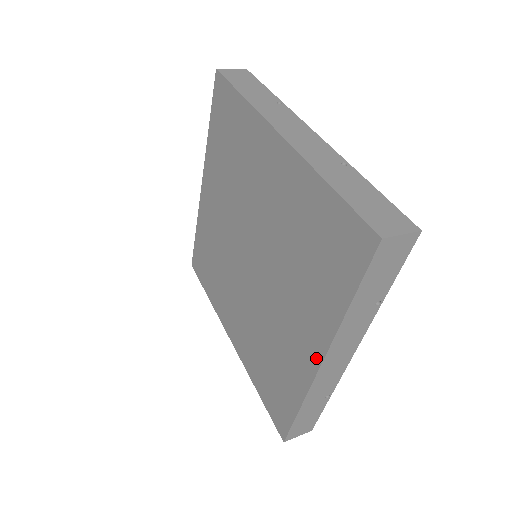
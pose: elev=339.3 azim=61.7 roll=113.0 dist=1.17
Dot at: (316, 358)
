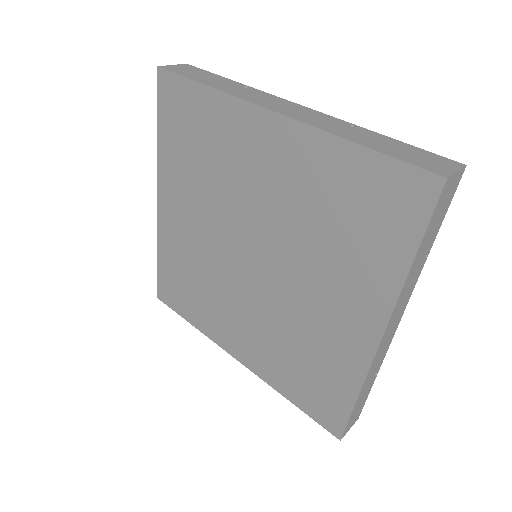
Dot at: (373, 334)
